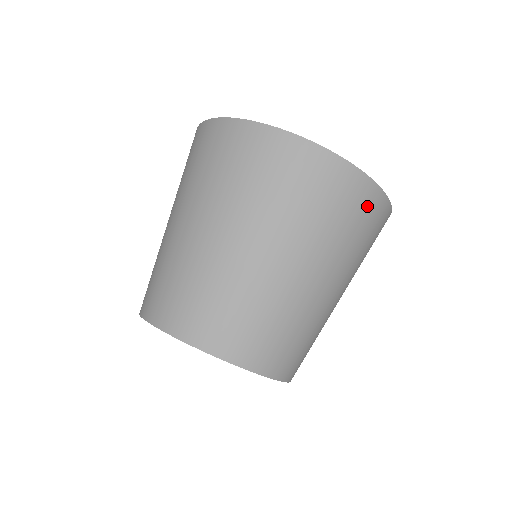
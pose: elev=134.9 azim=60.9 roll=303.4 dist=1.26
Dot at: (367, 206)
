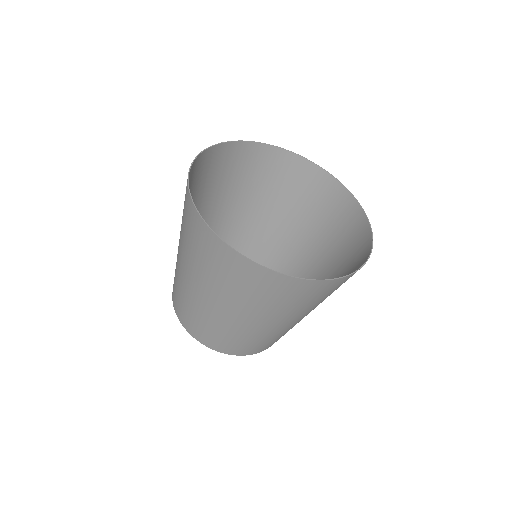
Dot at: occluded
